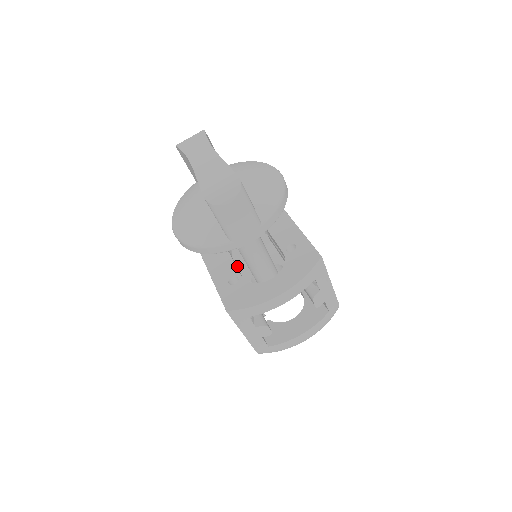
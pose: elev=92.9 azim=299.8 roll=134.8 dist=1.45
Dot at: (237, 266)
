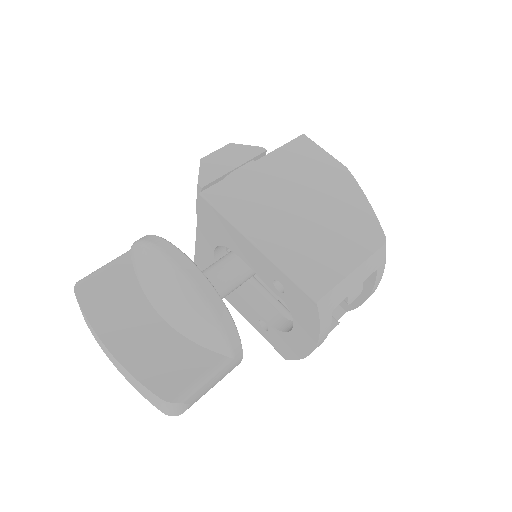
Dot at: occluded
